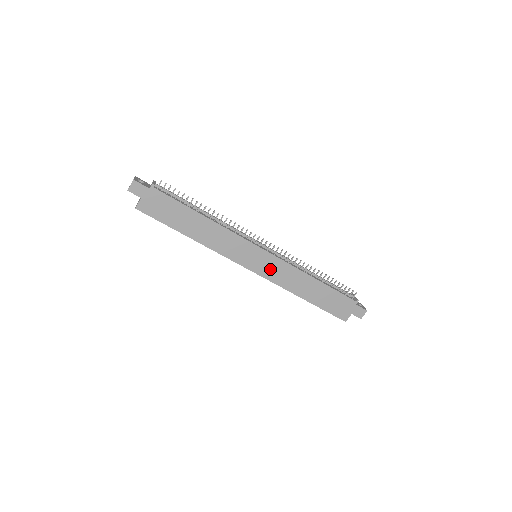
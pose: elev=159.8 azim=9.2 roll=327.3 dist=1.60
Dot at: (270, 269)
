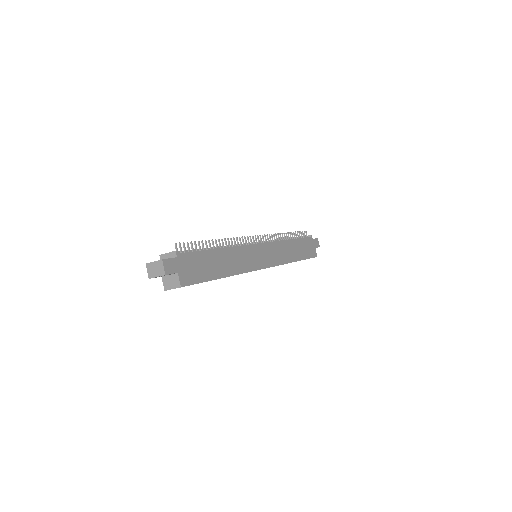
Dot at: (272, 256)
